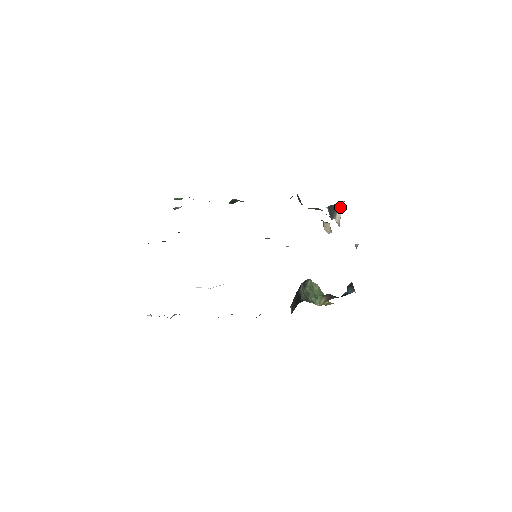
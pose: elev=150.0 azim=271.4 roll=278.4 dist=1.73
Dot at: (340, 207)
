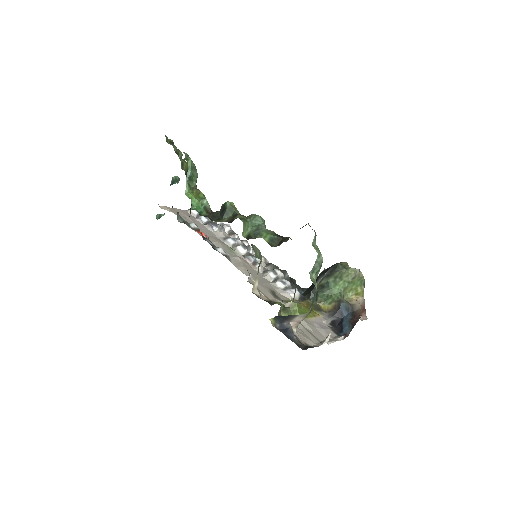
Dot at: (300, 316)
